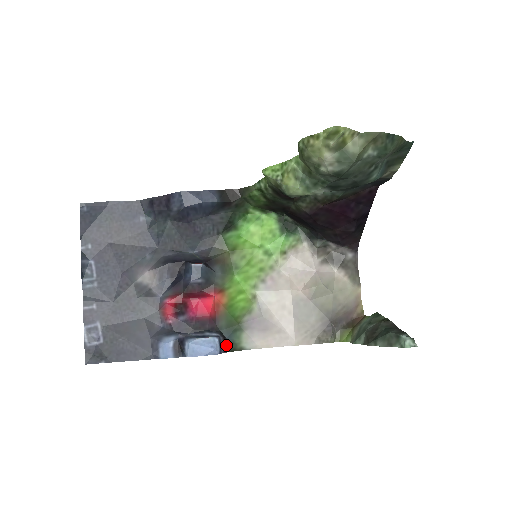
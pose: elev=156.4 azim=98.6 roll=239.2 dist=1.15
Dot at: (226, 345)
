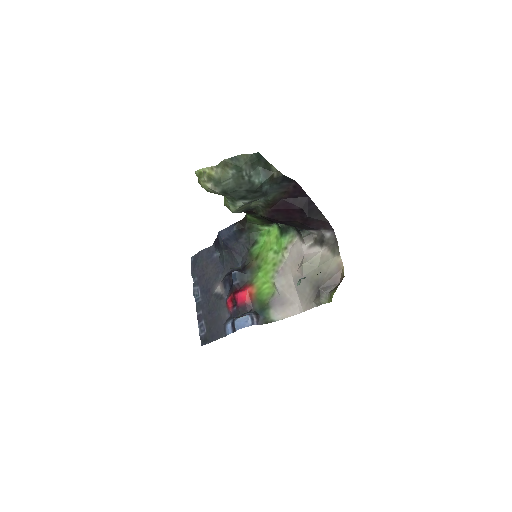
Dot at: (260, 320)
